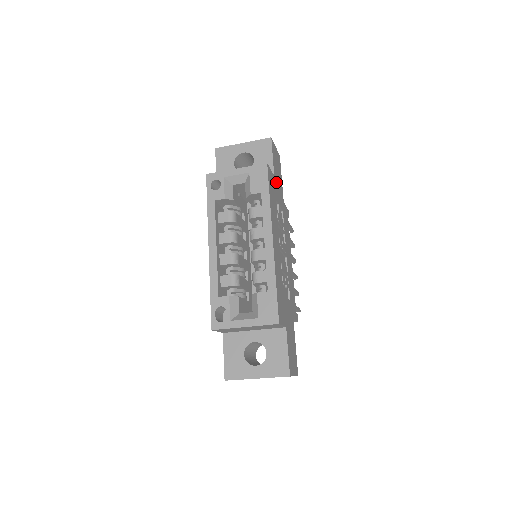
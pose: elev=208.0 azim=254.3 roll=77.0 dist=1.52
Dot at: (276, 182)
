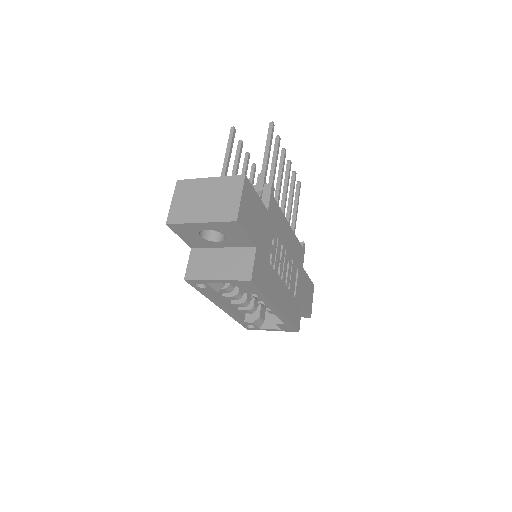
Dot at: (259, 239)
